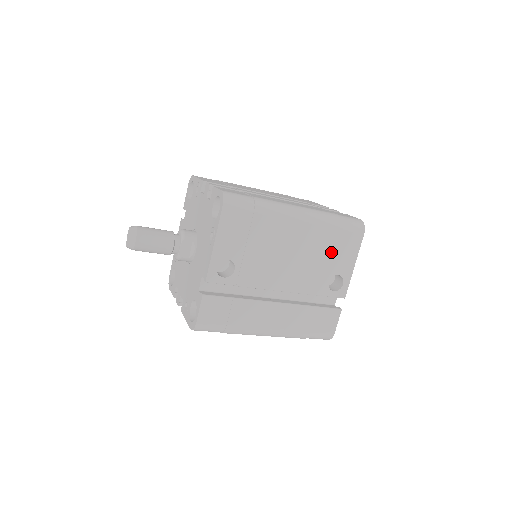
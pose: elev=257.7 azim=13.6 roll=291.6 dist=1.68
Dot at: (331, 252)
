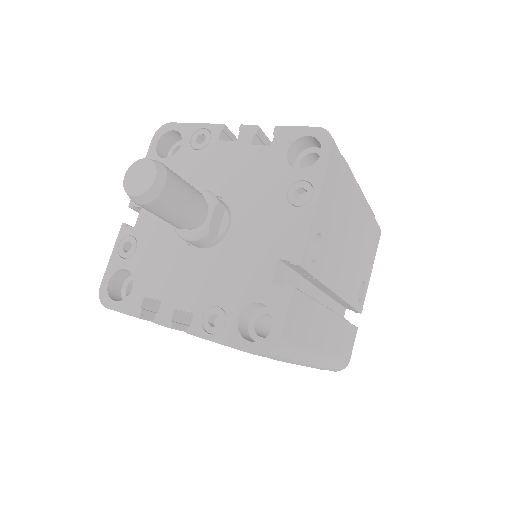
Dot at: (367, 250)
